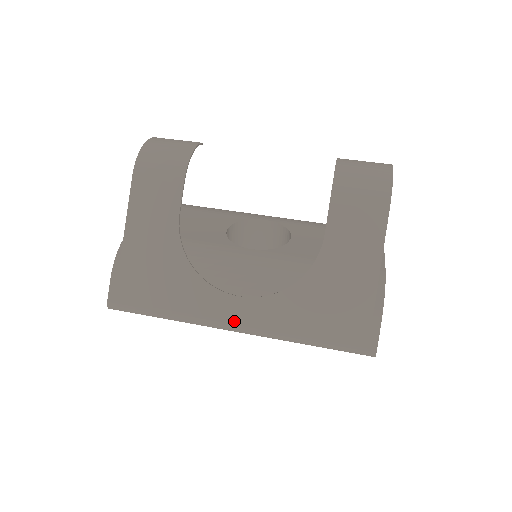
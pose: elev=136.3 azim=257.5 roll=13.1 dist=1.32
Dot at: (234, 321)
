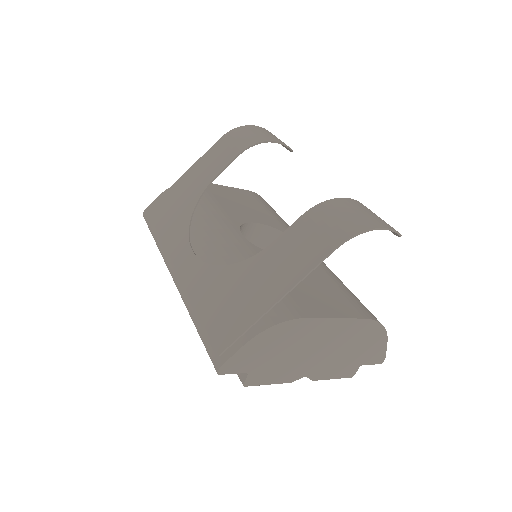
Dot at: (175, 267)
